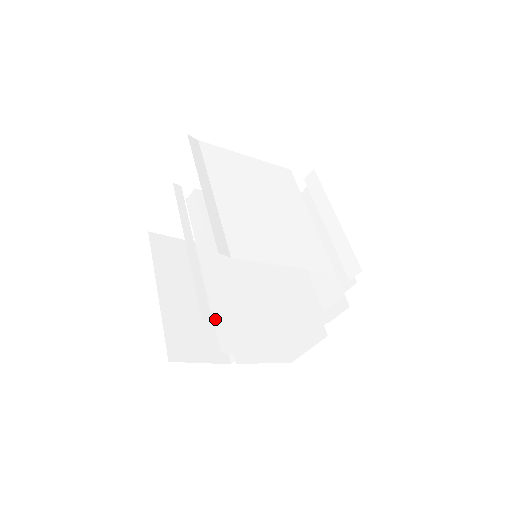
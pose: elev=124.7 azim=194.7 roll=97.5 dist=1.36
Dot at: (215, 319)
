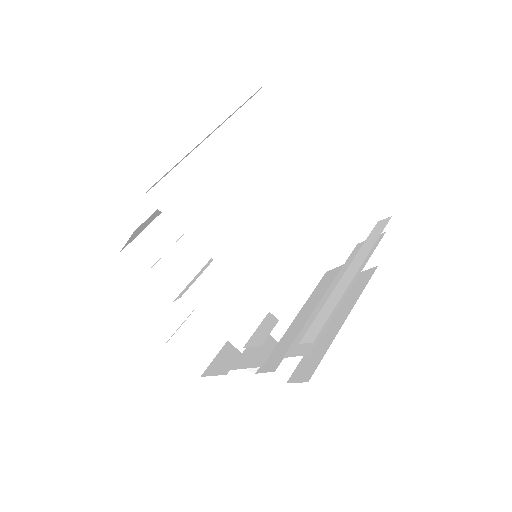
Dot at: occluded
